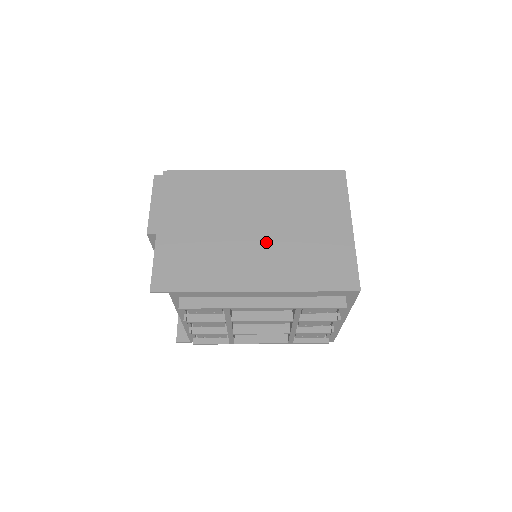
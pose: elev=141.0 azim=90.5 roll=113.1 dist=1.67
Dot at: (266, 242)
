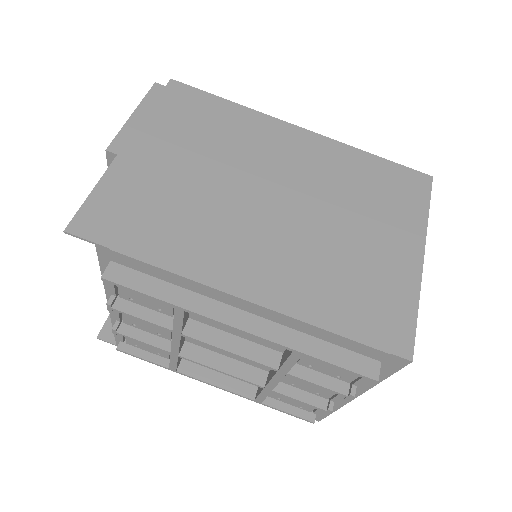
Dot at: (283, 228)
